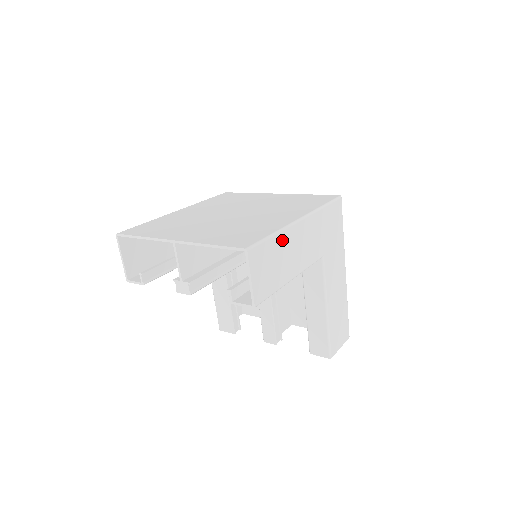
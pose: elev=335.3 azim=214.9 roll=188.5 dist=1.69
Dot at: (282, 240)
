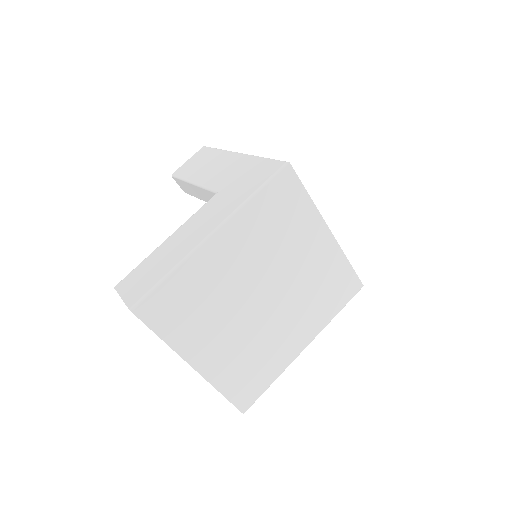
Dot at: occluded
